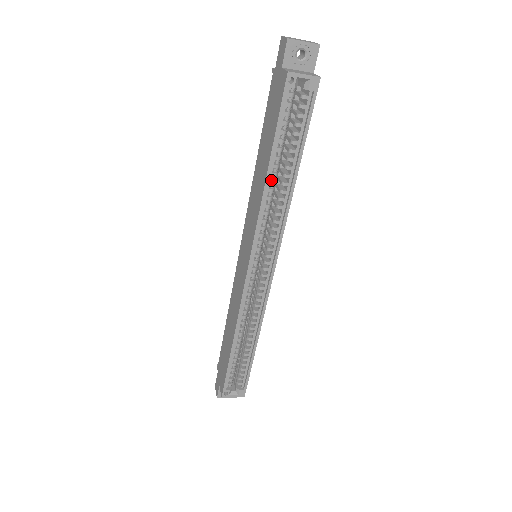
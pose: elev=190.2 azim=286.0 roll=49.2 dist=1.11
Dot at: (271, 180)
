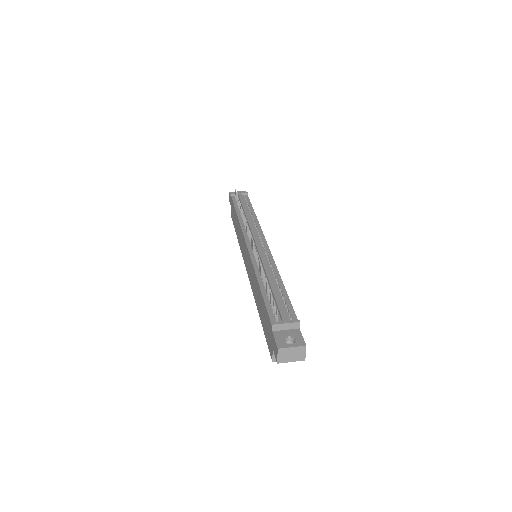
Dot at: occluded
